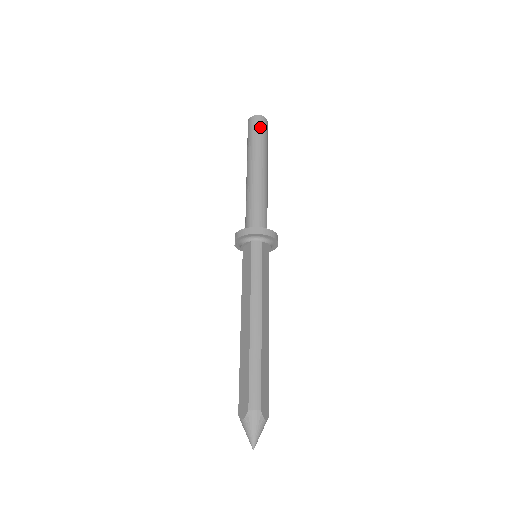
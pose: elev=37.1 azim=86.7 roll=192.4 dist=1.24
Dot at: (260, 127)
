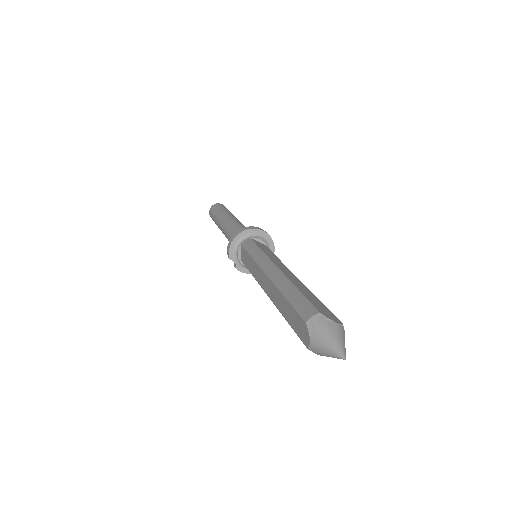
Dot at: (217, 207)
